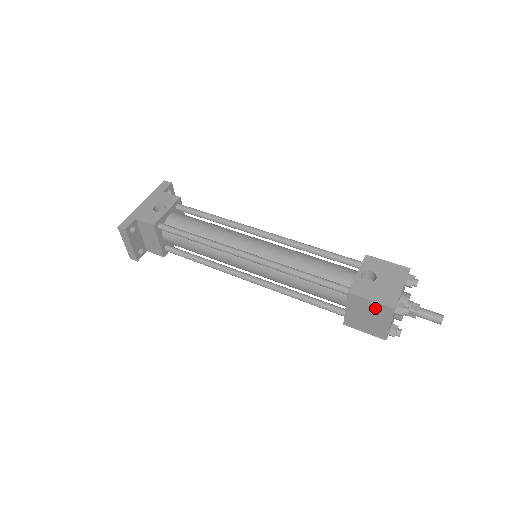
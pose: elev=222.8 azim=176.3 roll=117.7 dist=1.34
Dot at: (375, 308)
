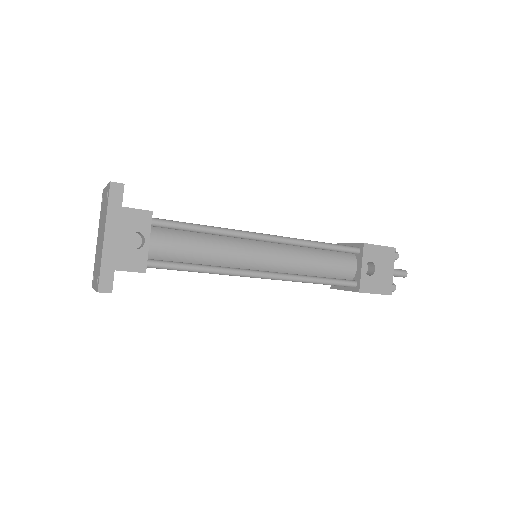
Dot at: occluded
